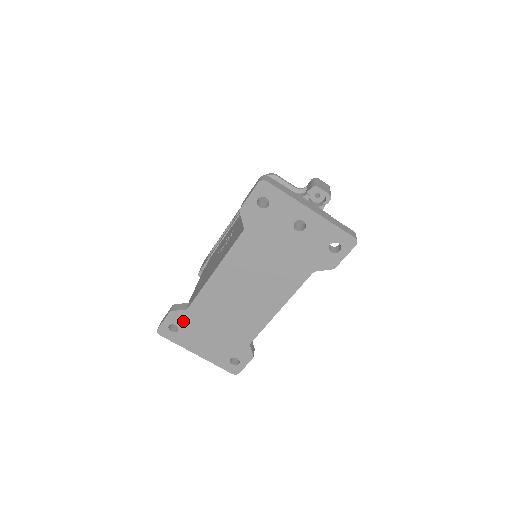
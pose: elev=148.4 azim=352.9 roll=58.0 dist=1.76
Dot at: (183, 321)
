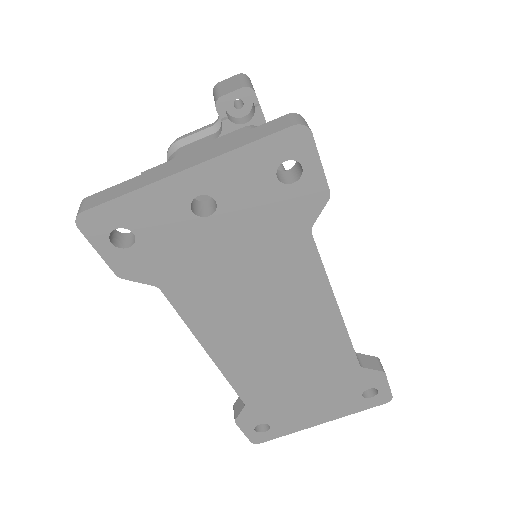
Dot at: (260, 416)
